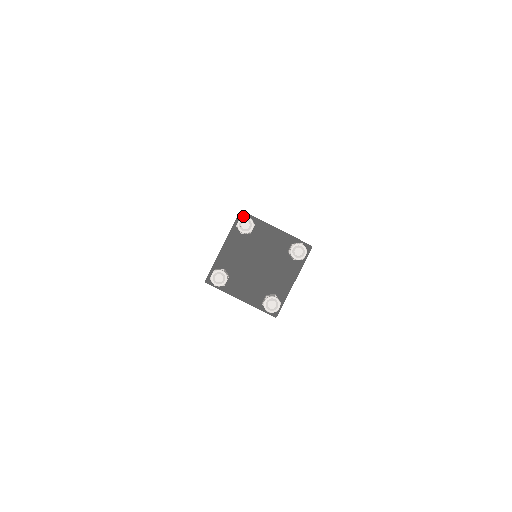
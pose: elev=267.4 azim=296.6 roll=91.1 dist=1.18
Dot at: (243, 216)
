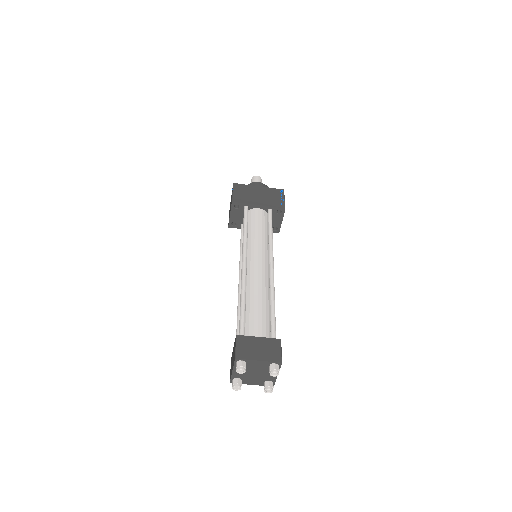
Dot at: (238, 360)
